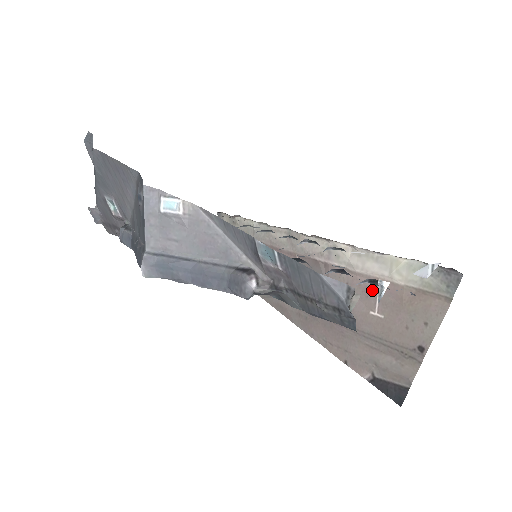
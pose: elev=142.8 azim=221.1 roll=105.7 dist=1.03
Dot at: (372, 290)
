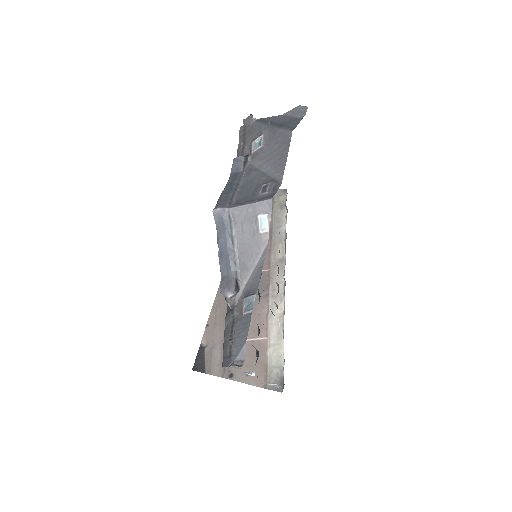
Dot at: (259, 334)
